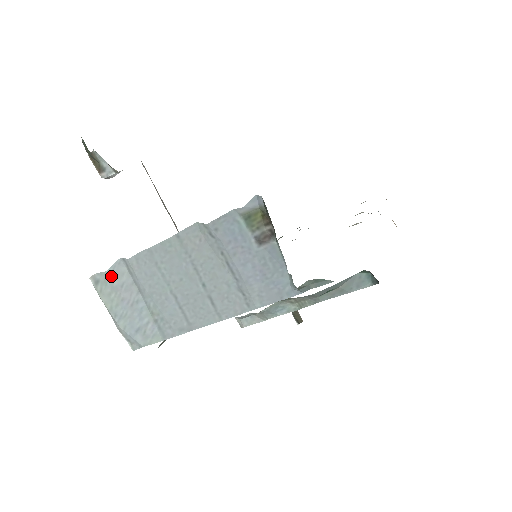
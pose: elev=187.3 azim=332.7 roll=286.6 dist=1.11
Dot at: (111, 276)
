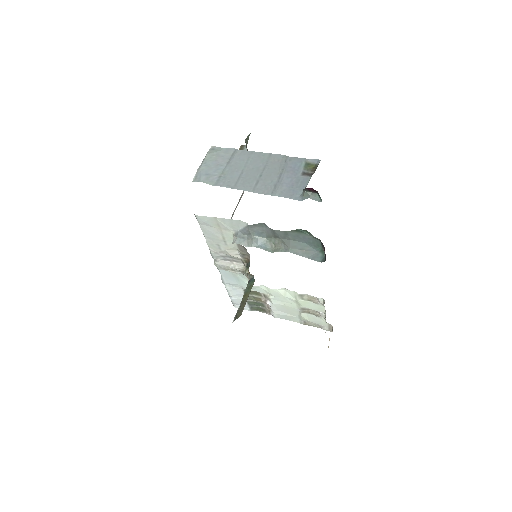
Dot at: (223, 150)
